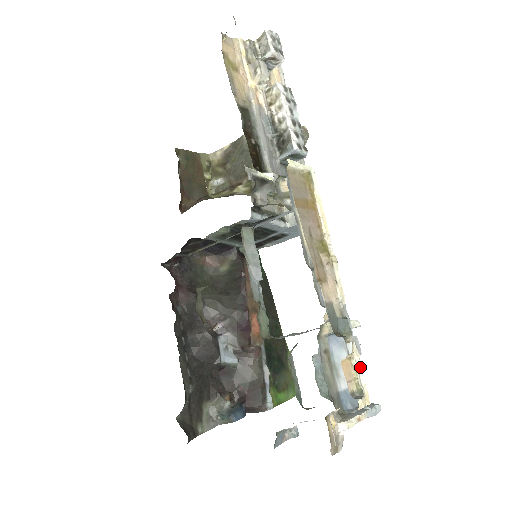
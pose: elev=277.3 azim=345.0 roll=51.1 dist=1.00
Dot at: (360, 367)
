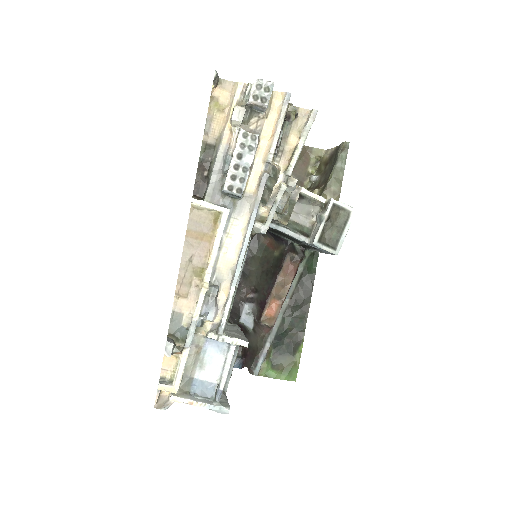
Dot at: (182, 367)
